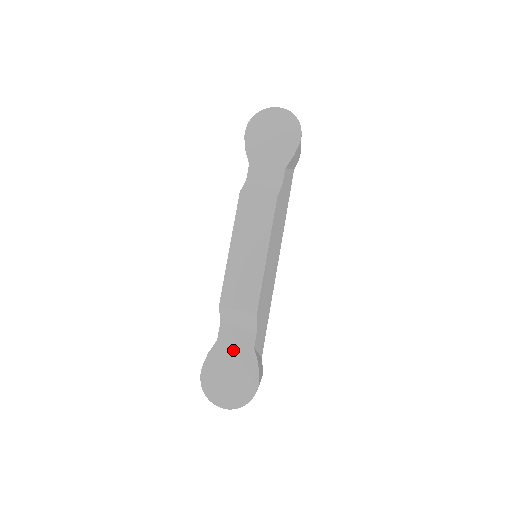
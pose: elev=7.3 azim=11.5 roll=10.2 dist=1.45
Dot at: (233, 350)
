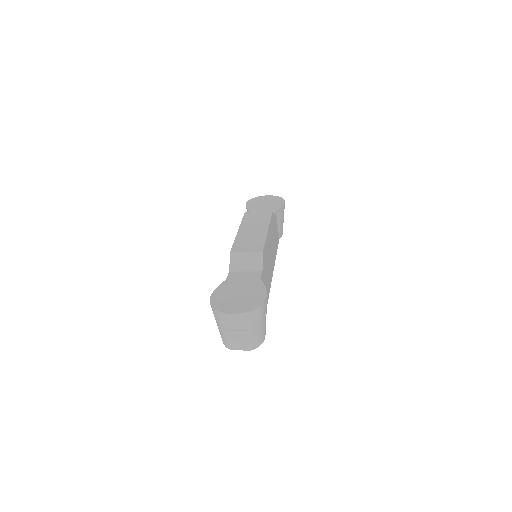
Dot at: (241, 282)
